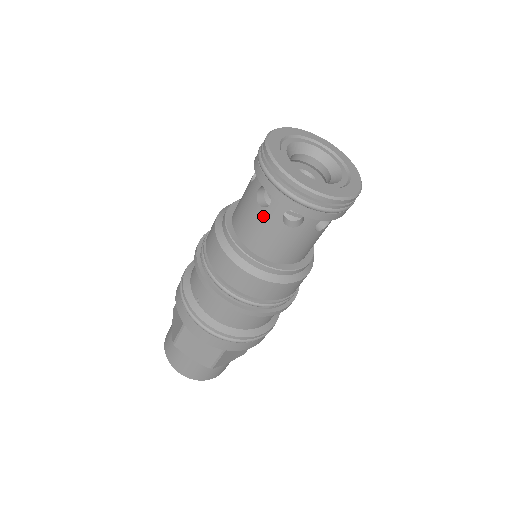
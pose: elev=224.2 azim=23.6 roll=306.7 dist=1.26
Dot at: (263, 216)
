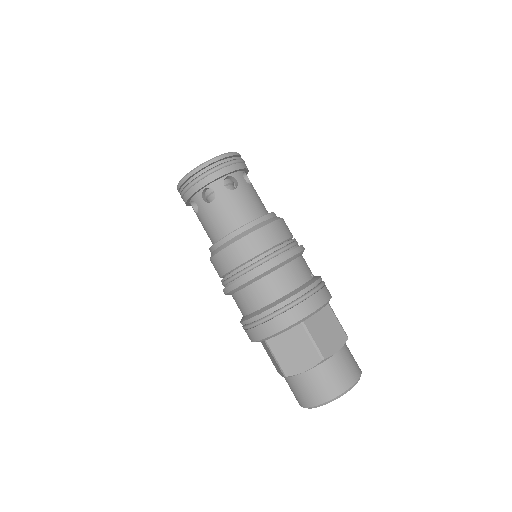
Dot at: occluded
